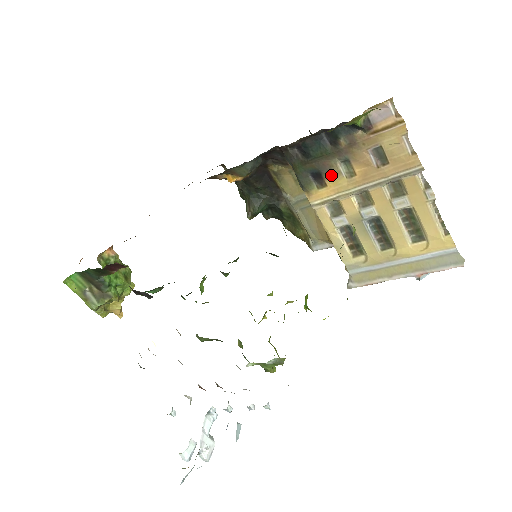
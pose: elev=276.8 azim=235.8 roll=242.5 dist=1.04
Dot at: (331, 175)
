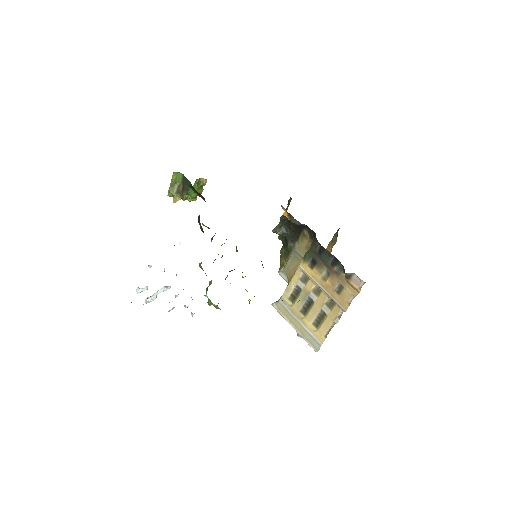
Dot at: (318, 269)
